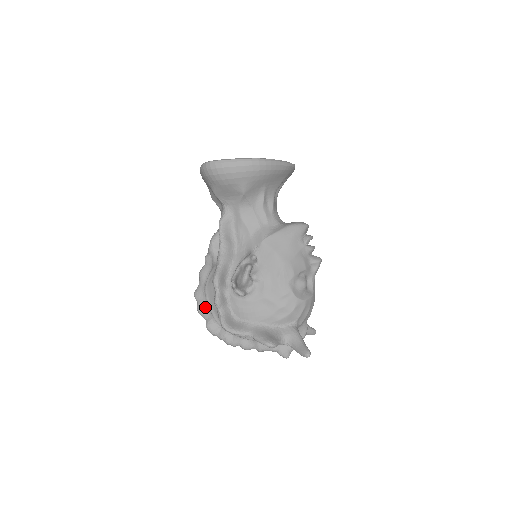
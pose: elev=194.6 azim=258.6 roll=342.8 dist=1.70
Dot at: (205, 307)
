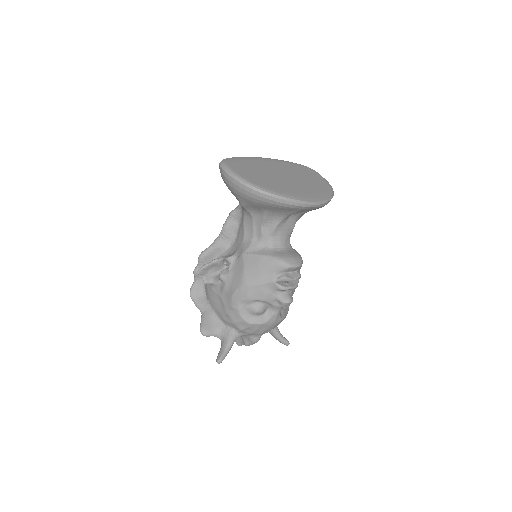
Dot at: occluded
